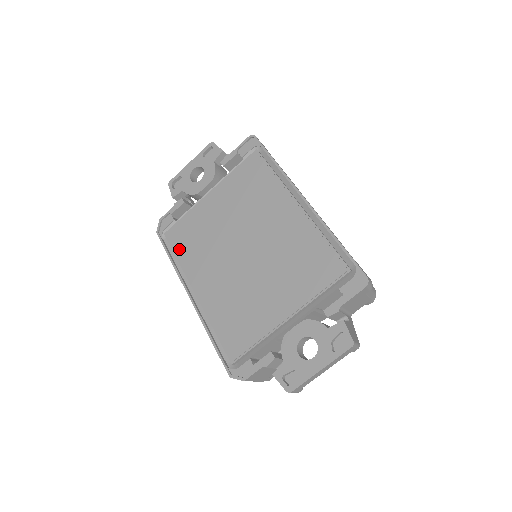
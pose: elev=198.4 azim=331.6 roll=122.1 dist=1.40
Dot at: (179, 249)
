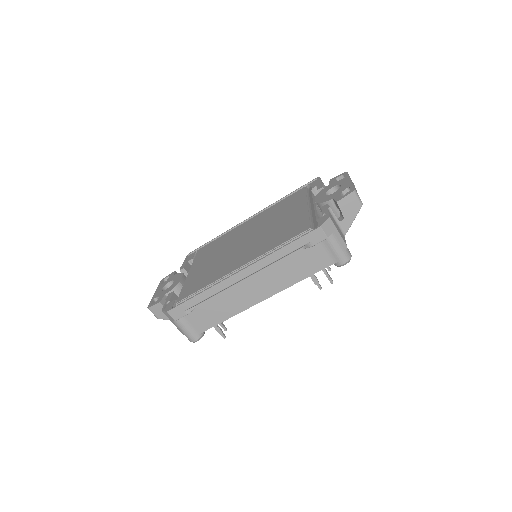
Dot at: (199, 288)
